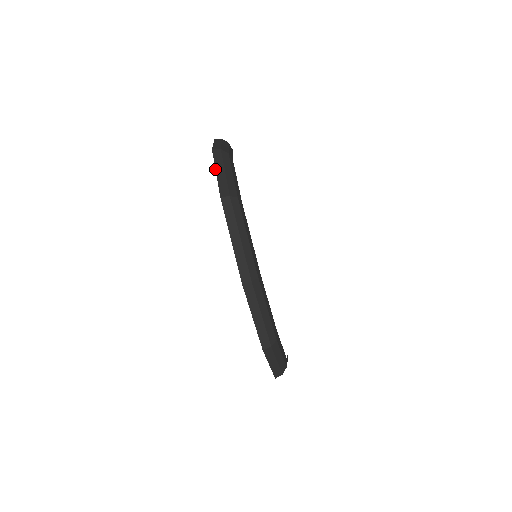
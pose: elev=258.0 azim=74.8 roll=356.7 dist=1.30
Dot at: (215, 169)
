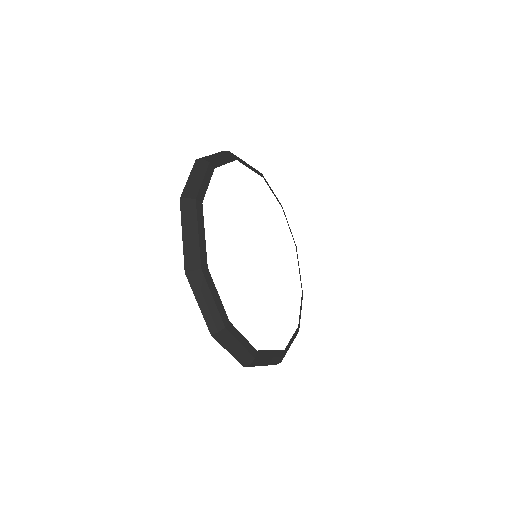
Dot at: (189, 176)
